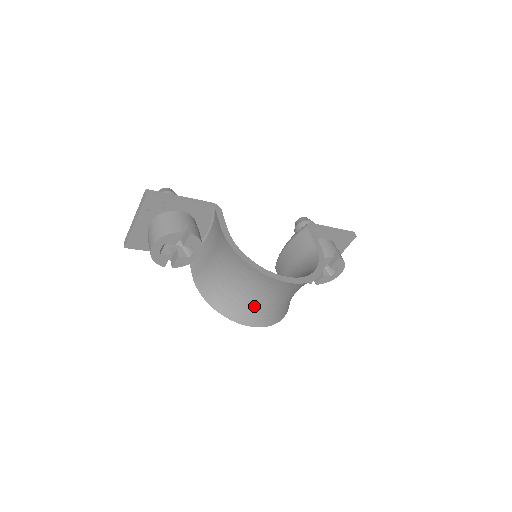
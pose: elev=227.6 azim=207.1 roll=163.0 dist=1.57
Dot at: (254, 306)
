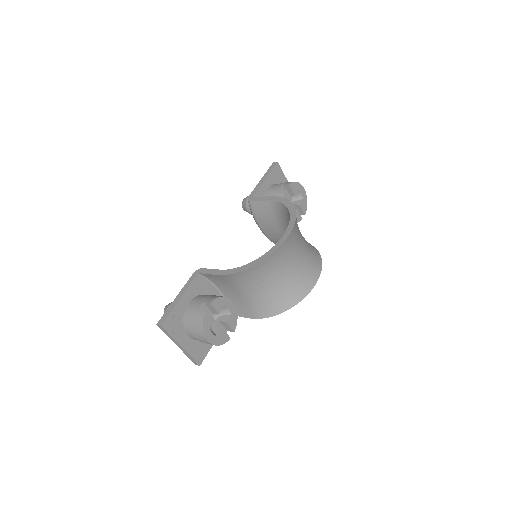
Dot at: (297, 275)
